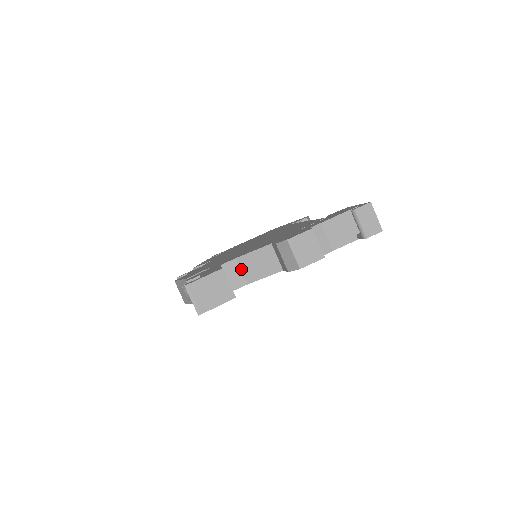
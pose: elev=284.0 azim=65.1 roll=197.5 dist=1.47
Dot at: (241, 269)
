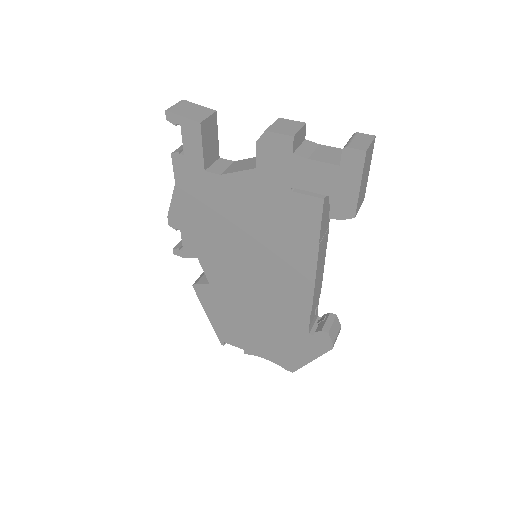
Dot at: (229, 167)
